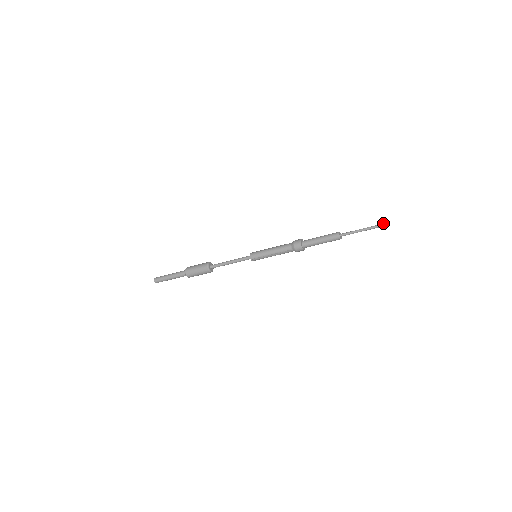
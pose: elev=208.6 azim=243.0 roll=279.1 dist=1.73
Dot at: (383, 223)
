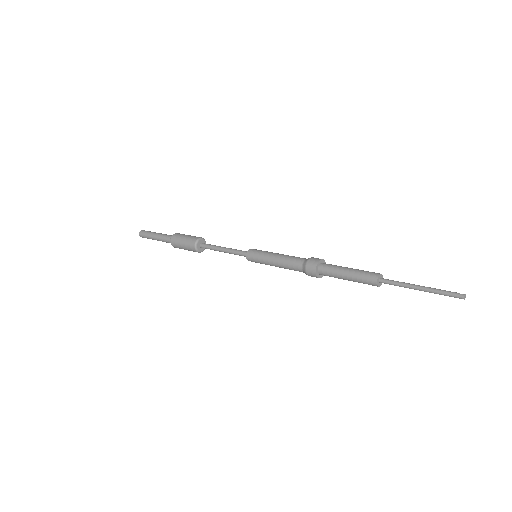
Dot at: (456, 296)
